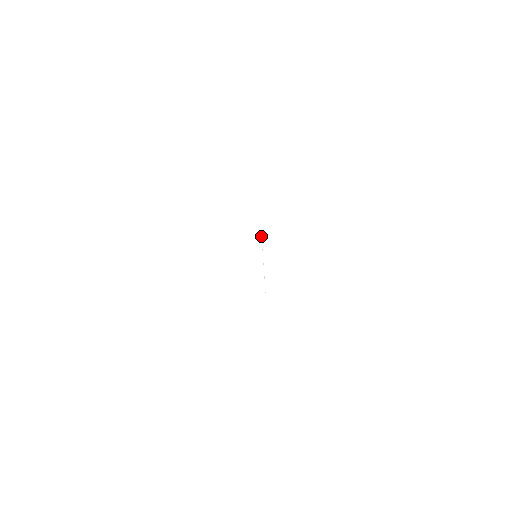
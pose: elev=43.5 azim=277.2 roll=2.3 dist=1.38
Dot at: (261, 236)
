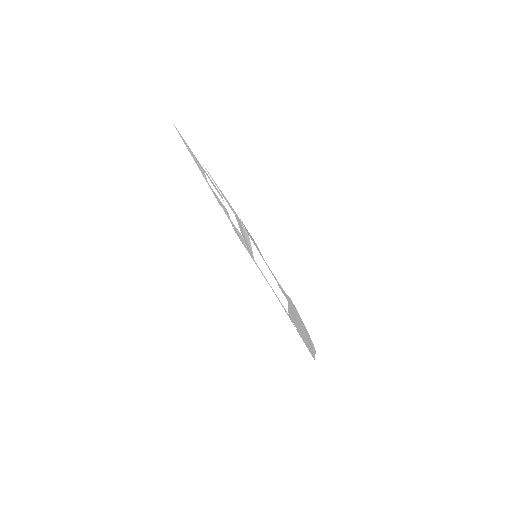
Dot at: (289, 313)
